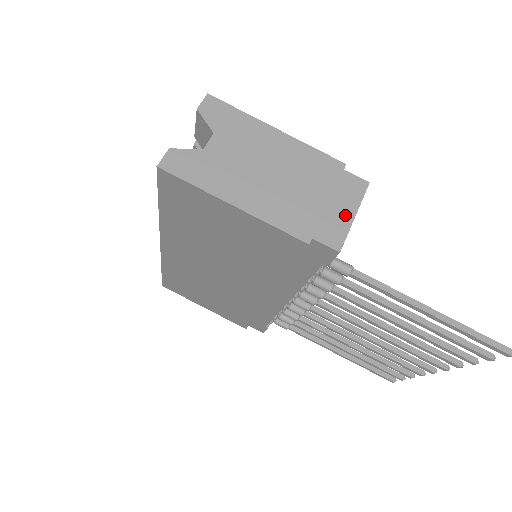
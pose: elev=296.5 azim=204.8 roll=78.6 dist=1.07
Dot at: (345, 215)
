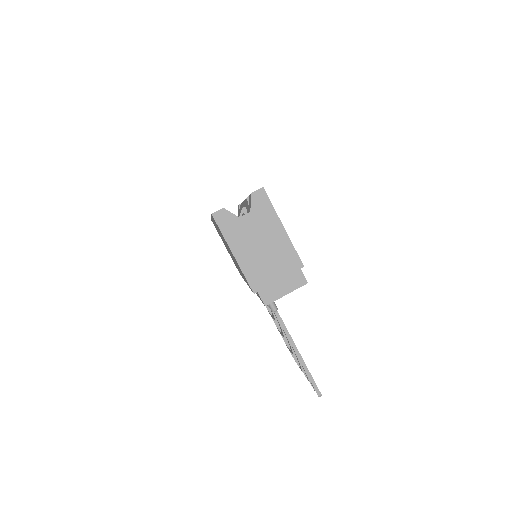
Dot at: (282, 291)
